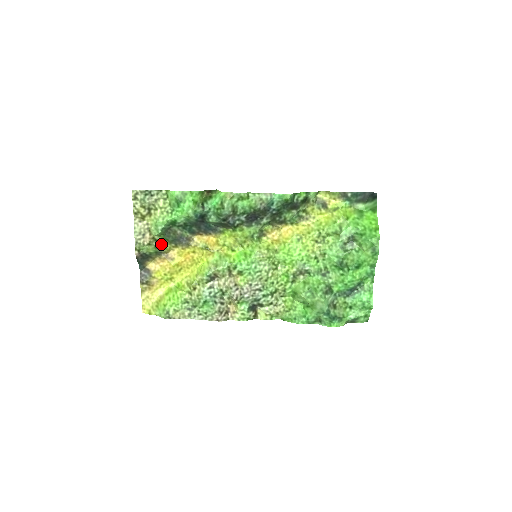
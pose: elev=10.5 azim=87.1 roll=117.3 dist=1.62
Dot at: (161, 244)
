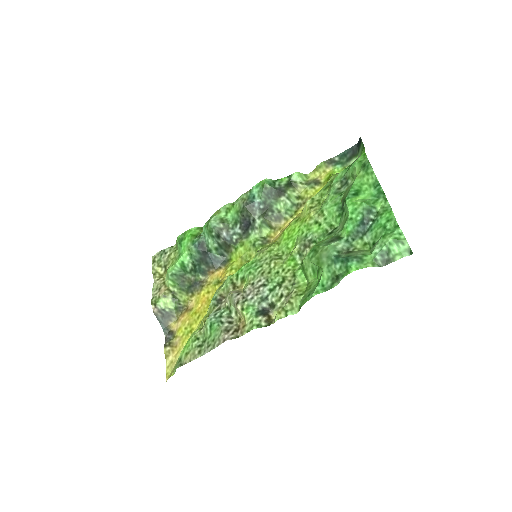
Dot at: (179, 297)
